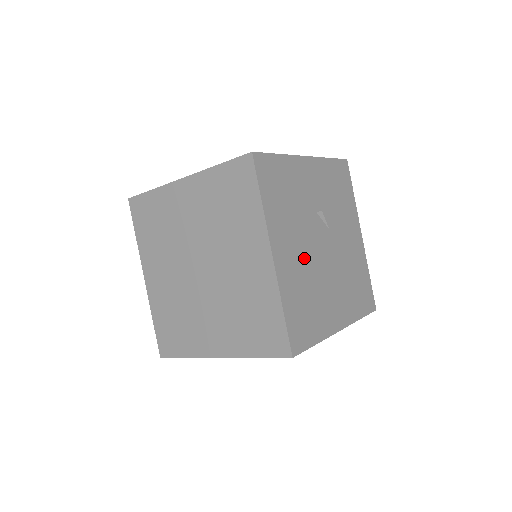
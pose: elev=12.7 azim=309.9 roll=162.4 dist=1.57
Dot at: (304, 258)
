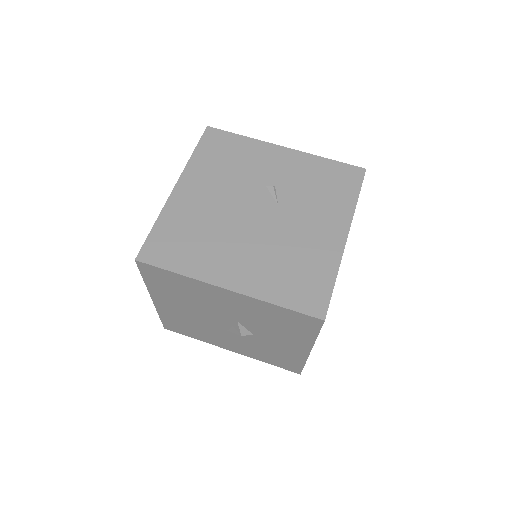
Dot at: (216, 207)
